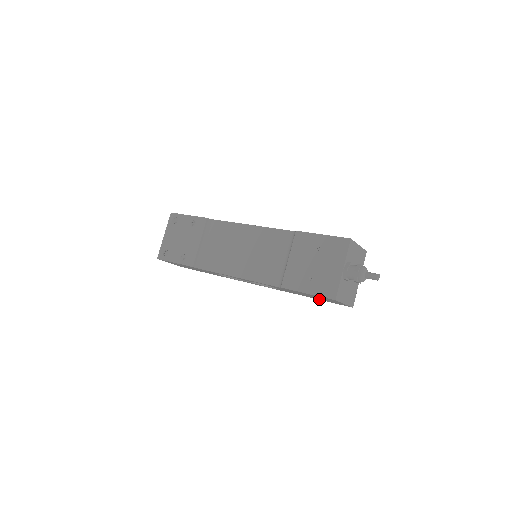
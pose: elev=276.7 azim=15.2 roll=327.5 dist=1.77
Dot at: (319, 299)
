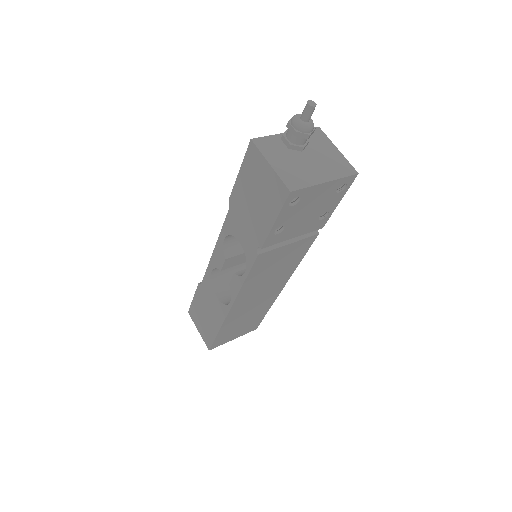
Dot at: (268, 223)
